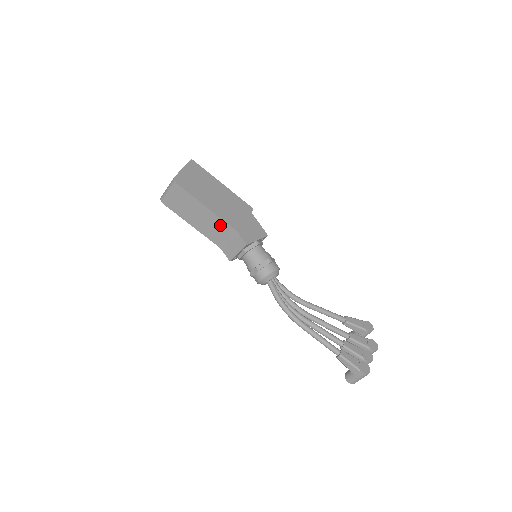
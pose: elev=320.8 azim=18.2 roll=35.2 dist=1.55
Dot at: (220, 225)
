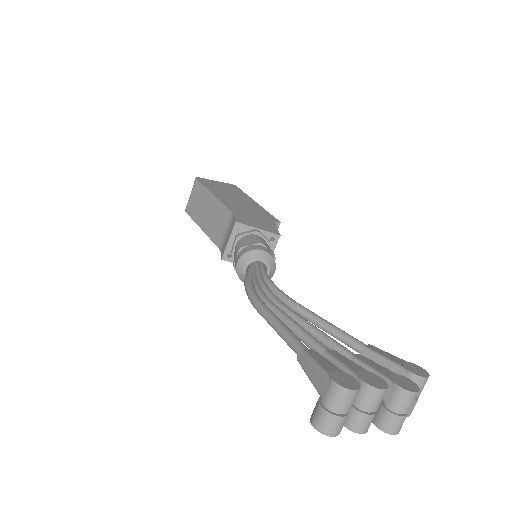
Dot at: (222, 214)
